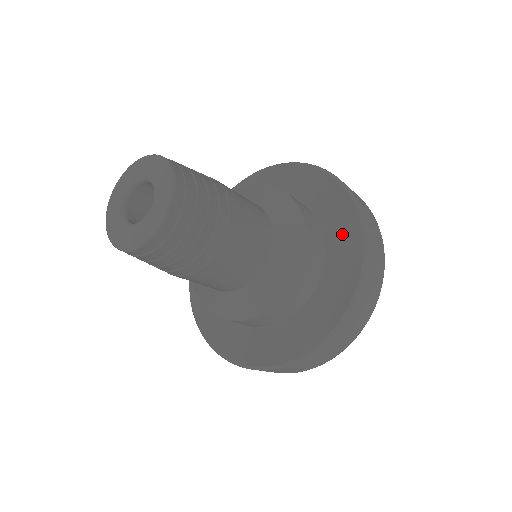
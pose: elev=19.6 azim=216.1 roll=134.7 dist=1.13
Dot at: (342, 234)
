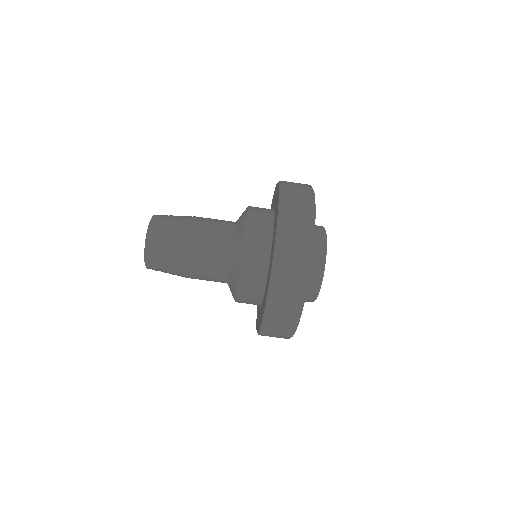
Dot at: occluded
